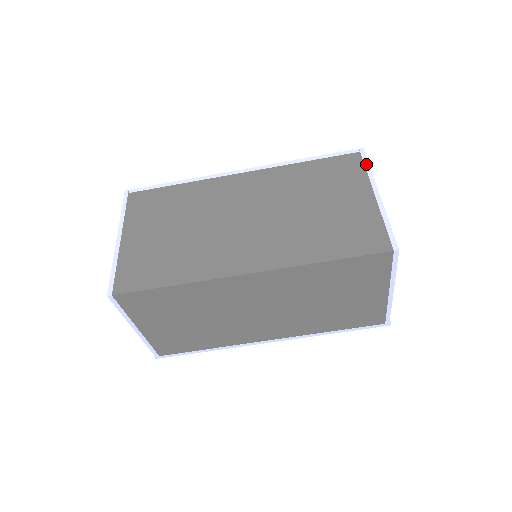
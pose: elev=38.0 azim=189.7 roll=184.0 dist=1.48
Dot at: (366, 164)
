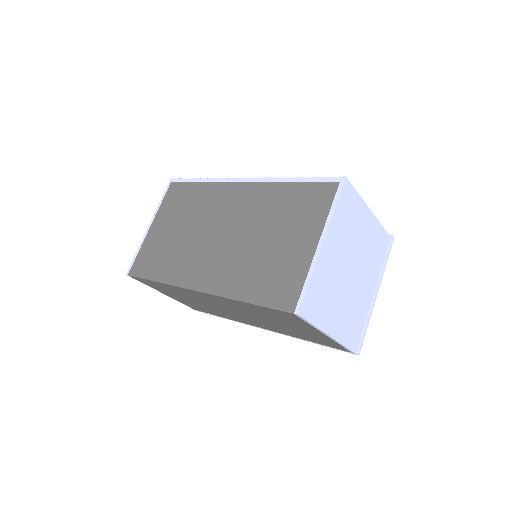
Dot at: (335, 200)
